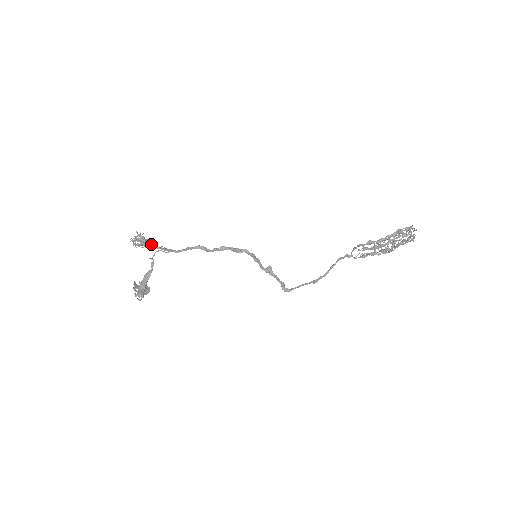
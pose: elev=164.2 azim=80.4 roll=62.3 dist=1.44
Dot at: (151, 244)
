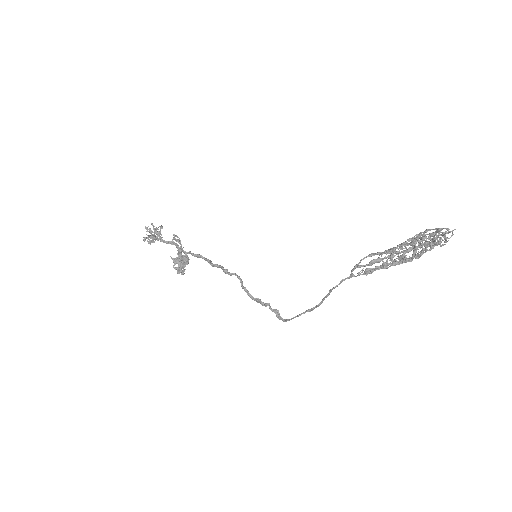
Dot at: (162, 240)
